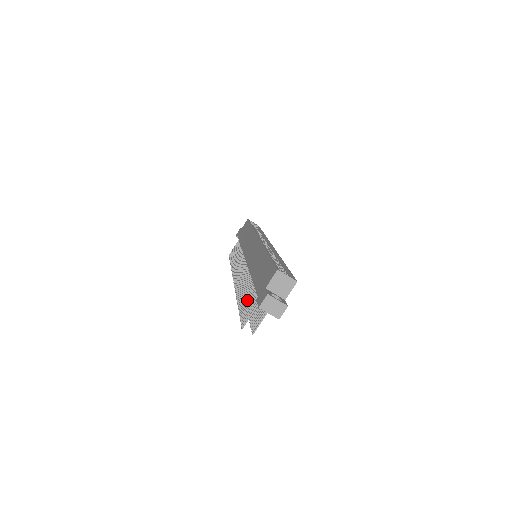
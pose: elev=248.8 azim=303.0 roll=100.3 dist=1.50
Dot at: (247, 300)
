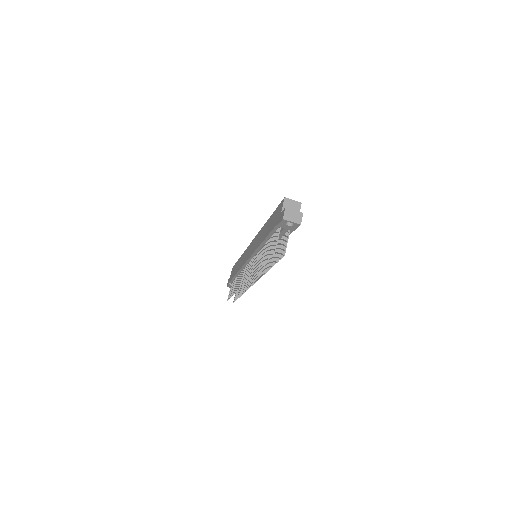
Dot at: (268, 250)
